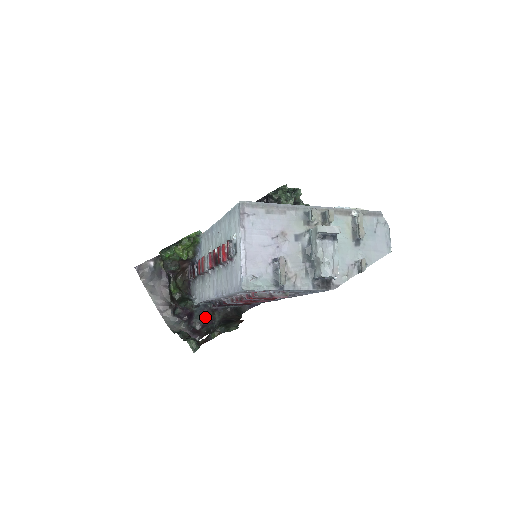
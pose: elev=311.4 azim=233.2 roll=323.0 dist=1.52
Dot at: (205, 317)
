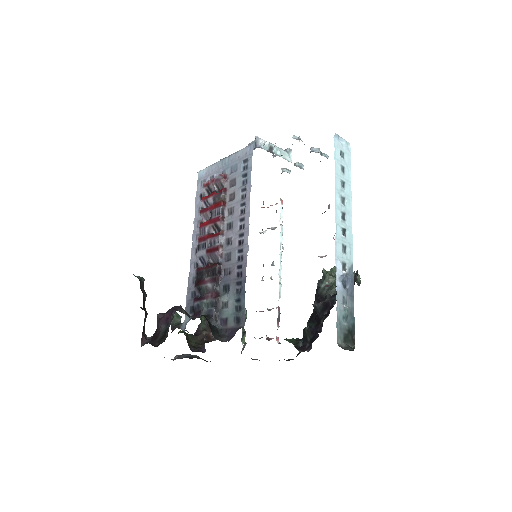
Dot at: occluded
